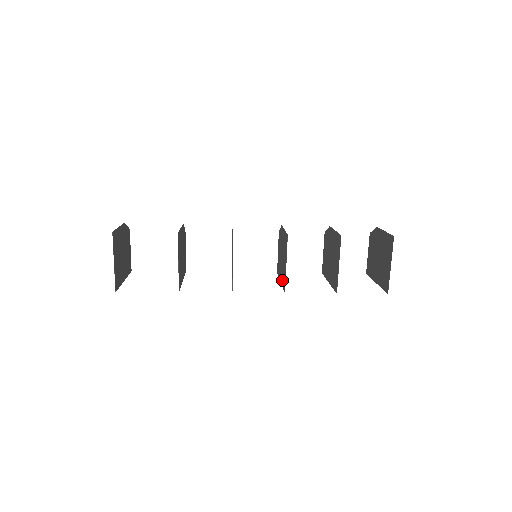
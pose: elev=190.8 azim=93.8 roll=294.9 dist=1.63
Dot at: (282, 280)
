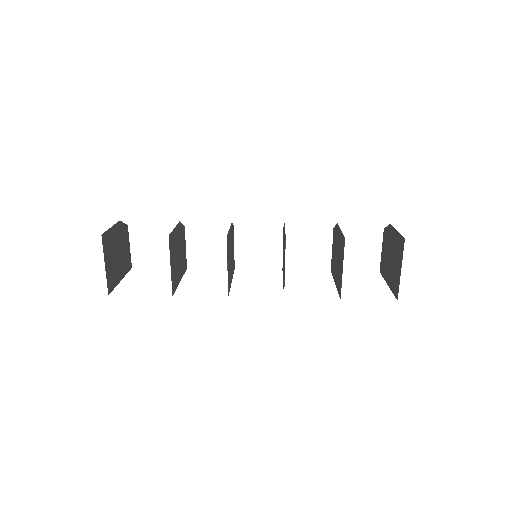
Dot at: (283, 282)
